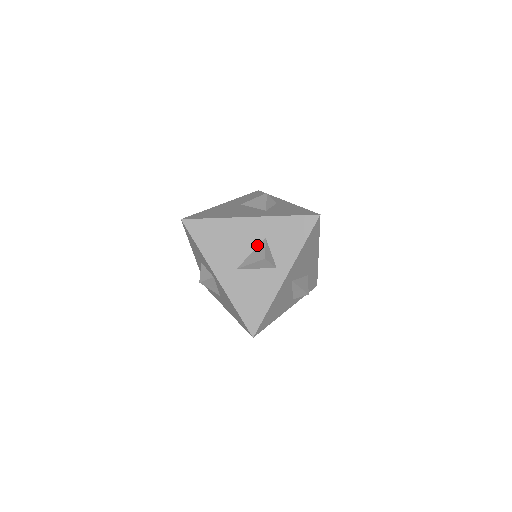
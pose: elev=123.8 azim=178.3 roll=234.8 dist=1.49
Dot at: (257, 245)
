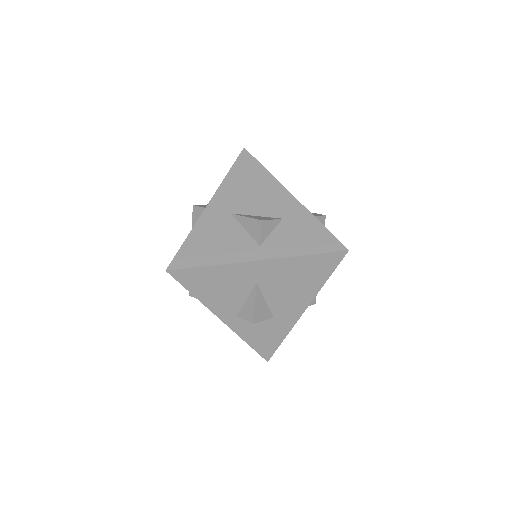
Dot at: occluded
